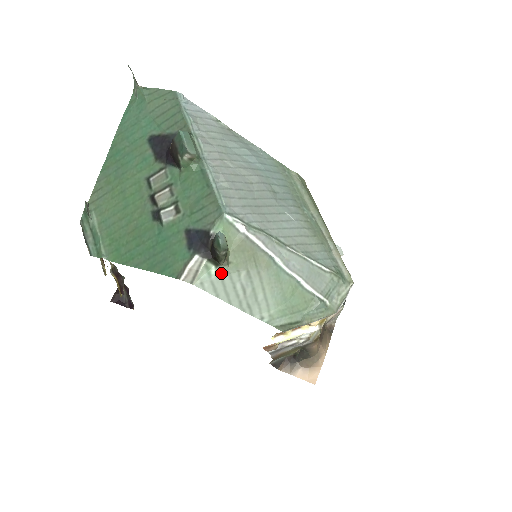
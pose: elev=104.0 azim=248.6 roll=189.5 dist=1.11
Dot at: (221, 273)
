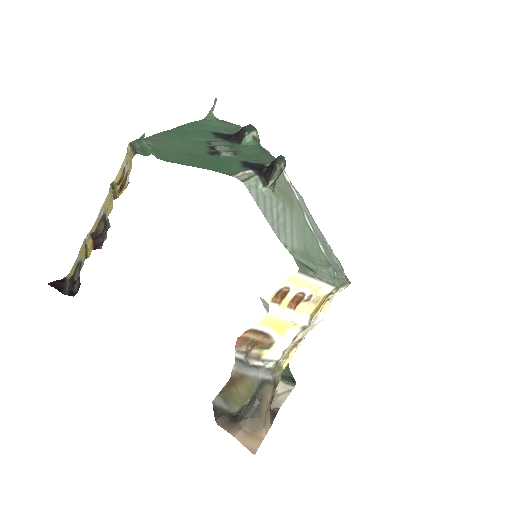
Dot at: (265, 192)
